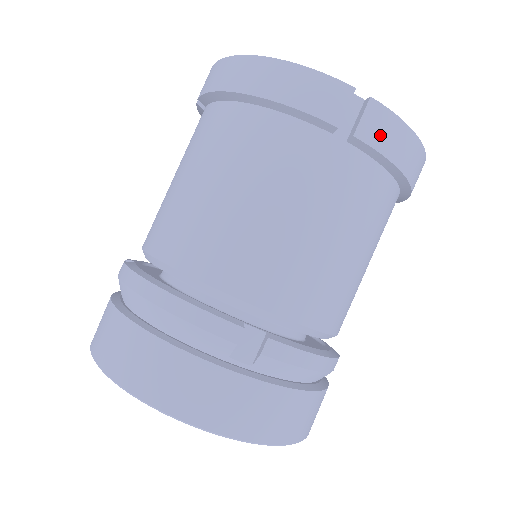
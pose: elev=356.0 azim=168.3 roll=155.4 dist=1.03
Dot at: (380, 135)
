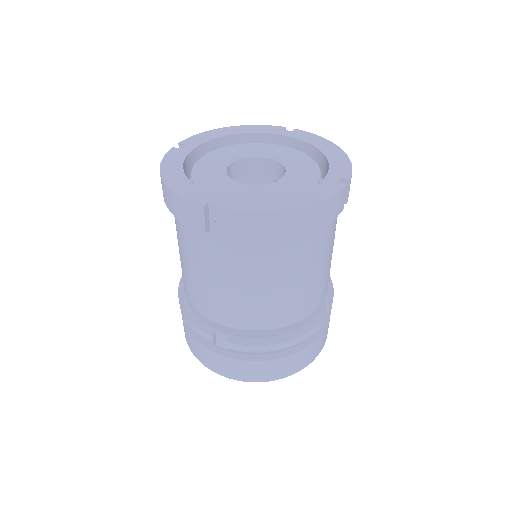
Dot at: occluded
